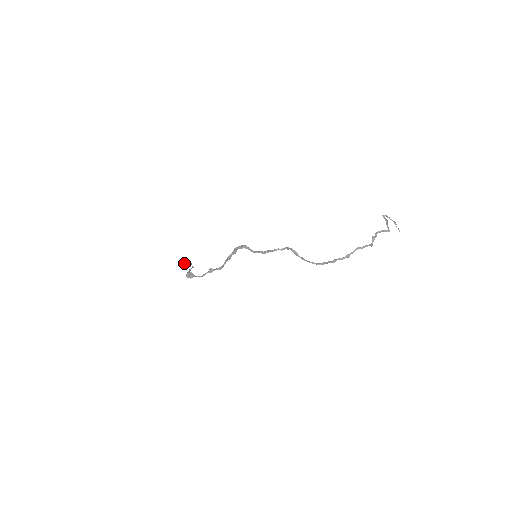
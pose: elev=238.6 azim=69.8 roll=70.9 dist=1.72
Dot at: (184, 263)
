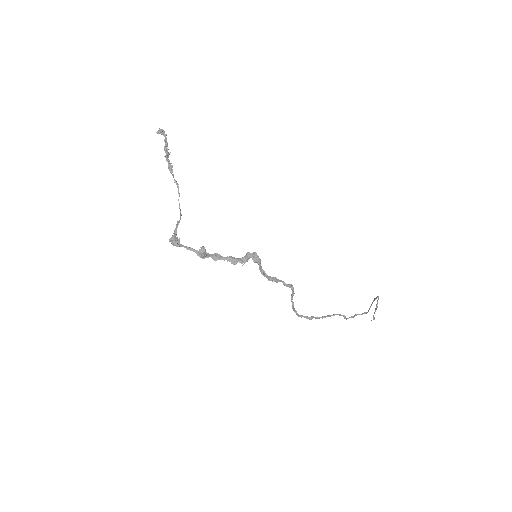
Dot at: (165, 156)
